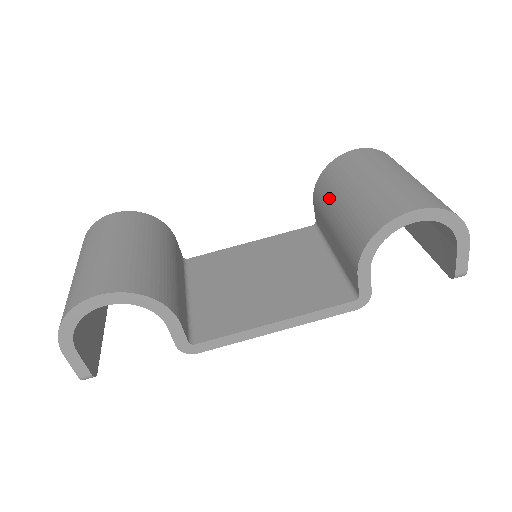
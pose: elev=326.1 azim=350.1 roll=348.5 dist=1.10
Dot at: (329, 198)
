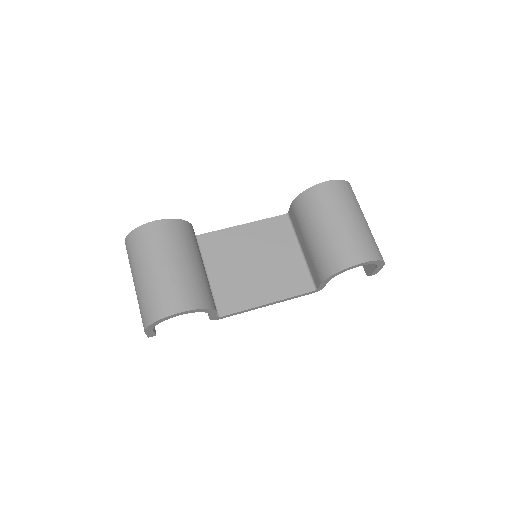
Dot at: (307, 220)
